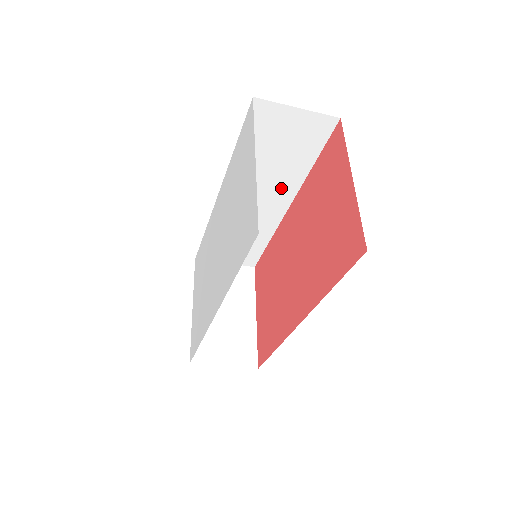
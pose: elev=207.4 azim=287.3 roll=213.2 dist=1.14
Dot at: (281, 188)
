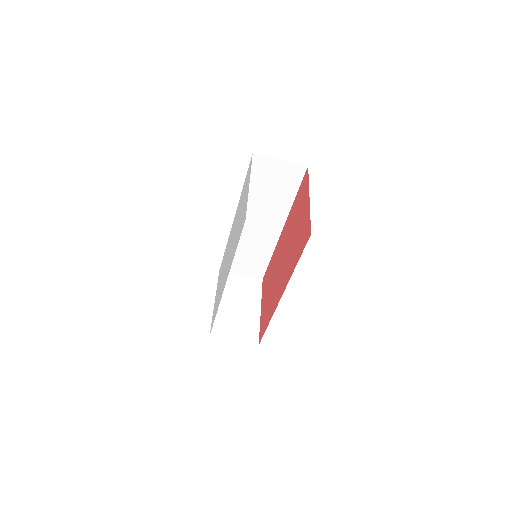
Dot at: (276, 214)
